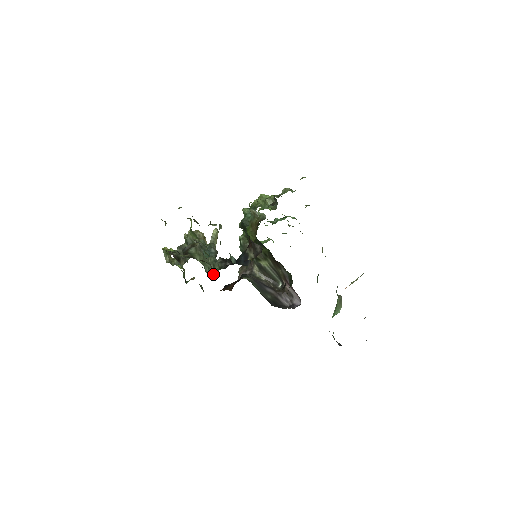
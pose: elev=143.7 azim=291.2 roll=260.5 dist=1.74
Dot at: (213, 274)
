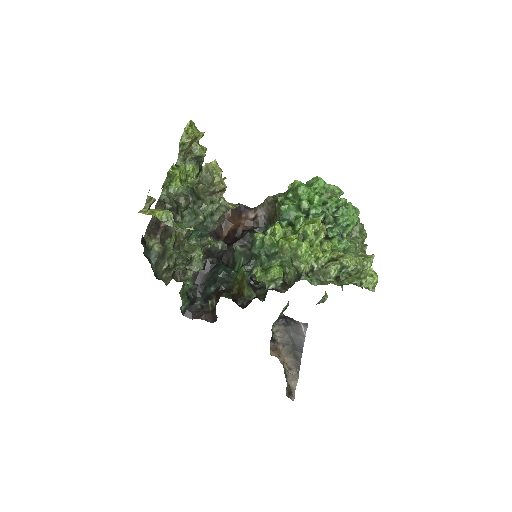
Dot at: (186, 260)
